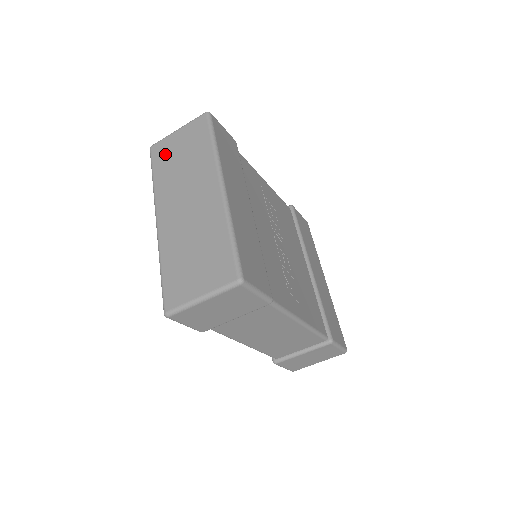
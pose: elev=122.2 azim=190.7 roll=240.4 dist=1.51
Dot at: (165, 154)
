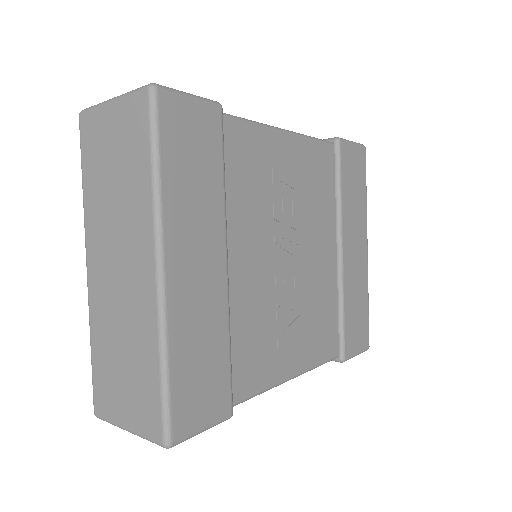
Dot at: (95, 146)
